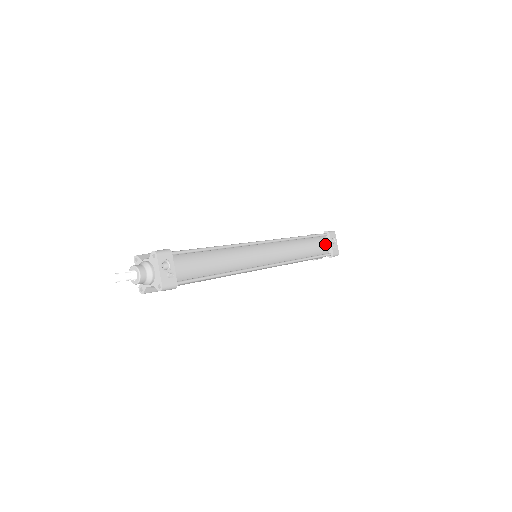
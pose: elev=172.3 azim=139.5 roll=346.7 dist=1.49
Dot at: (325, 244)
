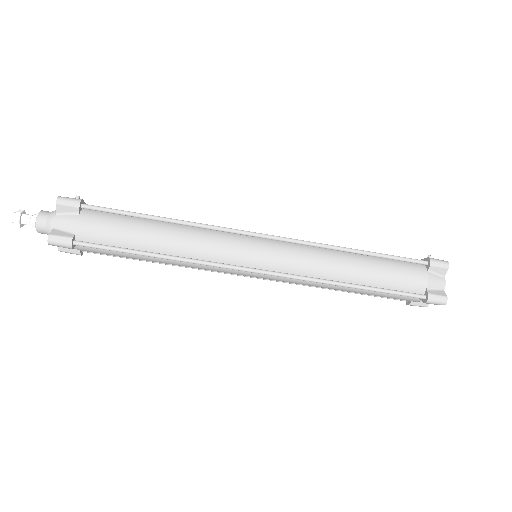
Dot at: occluded
